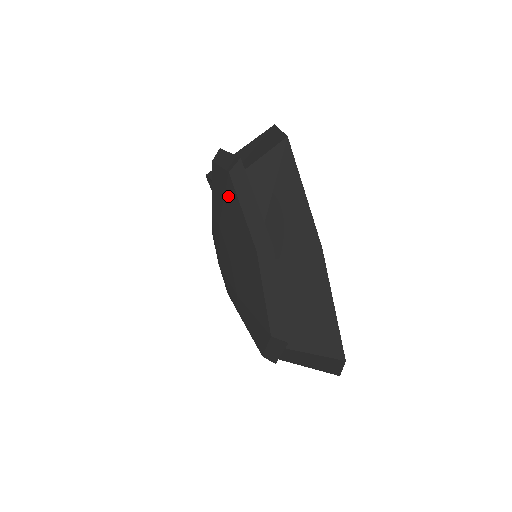
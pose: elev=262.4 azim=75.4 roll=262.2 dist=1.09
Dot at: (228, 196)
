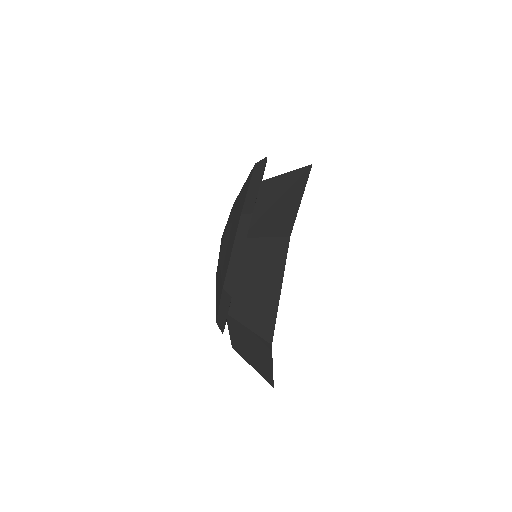
Dot at: (247, 180)
